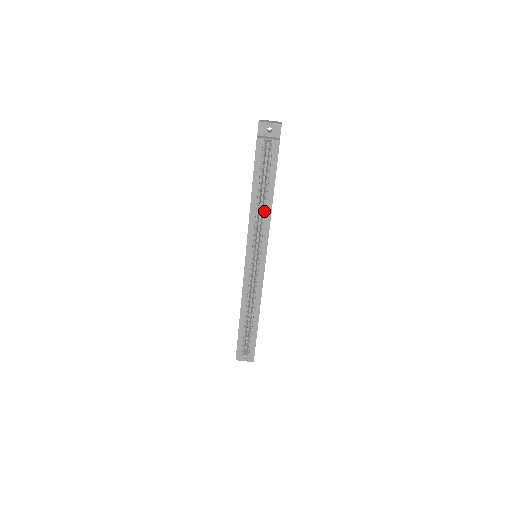
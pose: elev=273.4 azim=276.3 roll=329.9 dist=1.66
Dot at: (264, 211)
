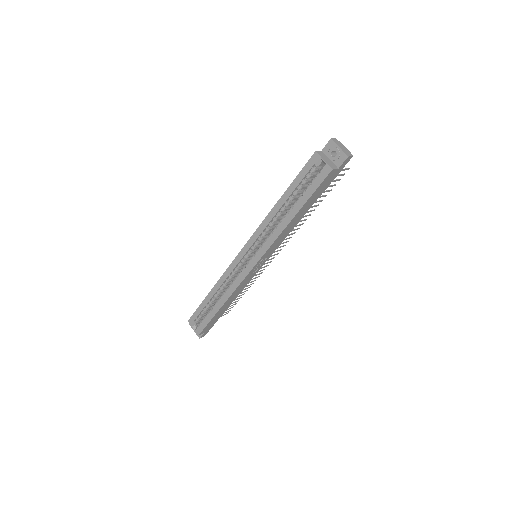
Dot at: (281, 222)
